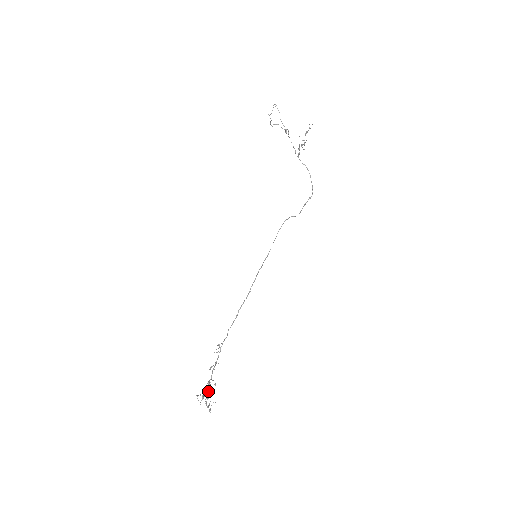
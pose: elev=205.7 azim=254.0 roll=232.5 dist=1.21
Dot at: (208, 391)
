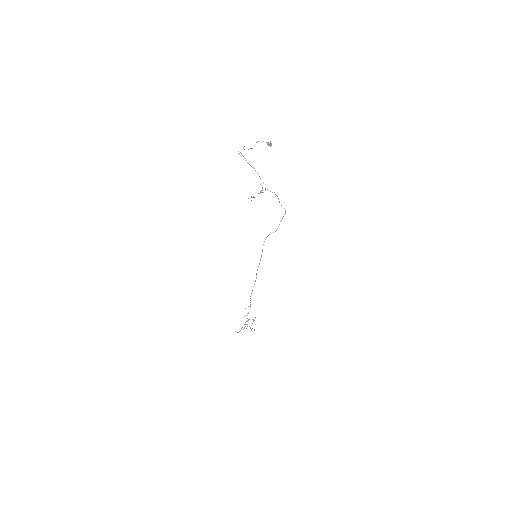
Dot at: occluded
